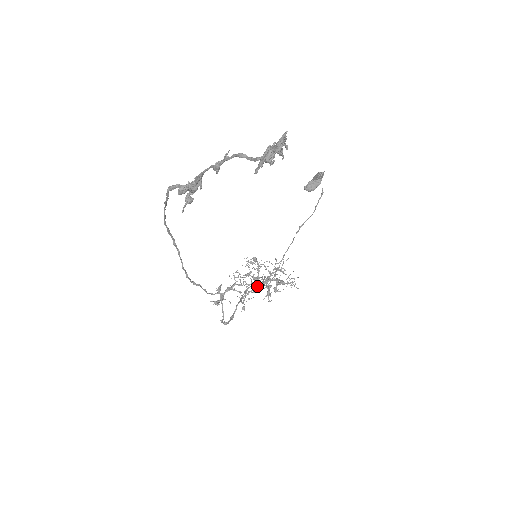
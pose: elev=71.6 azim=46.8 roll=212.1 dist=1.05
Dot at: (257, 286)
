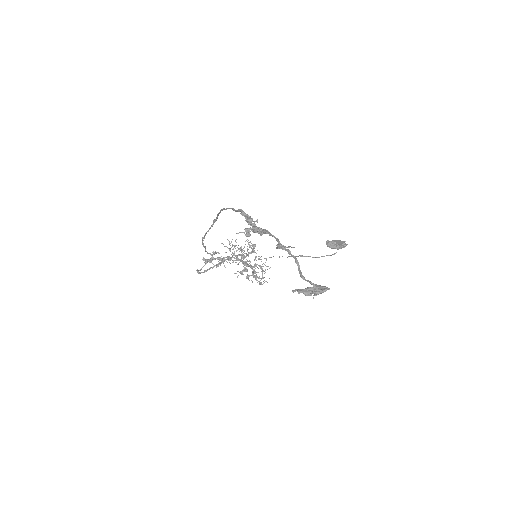
Dot at: (239, 262)
